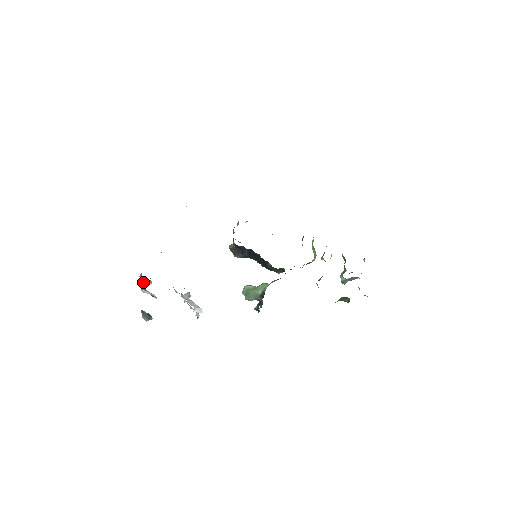
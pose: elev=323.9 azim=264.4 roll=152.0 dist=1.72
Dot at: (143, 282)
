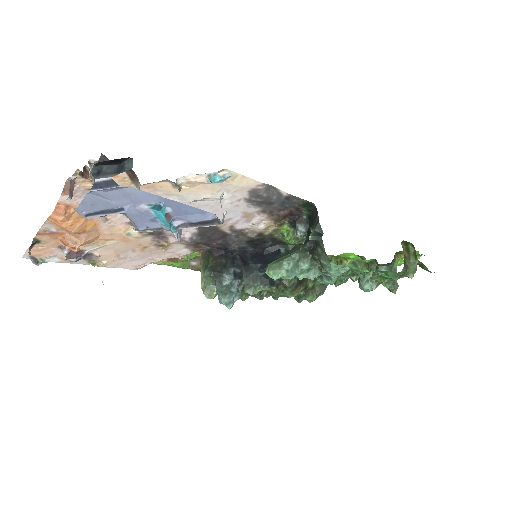
Dot at: (85, 175)
